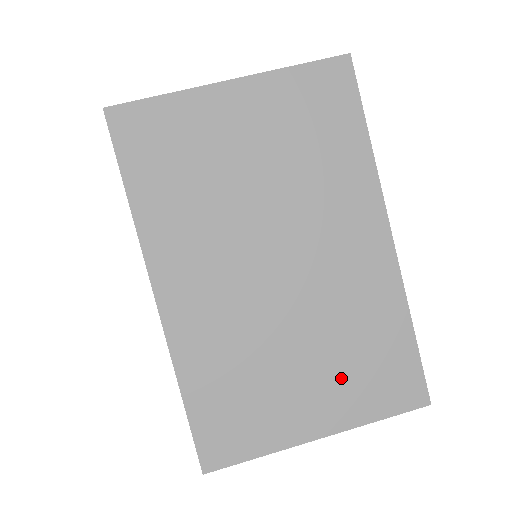
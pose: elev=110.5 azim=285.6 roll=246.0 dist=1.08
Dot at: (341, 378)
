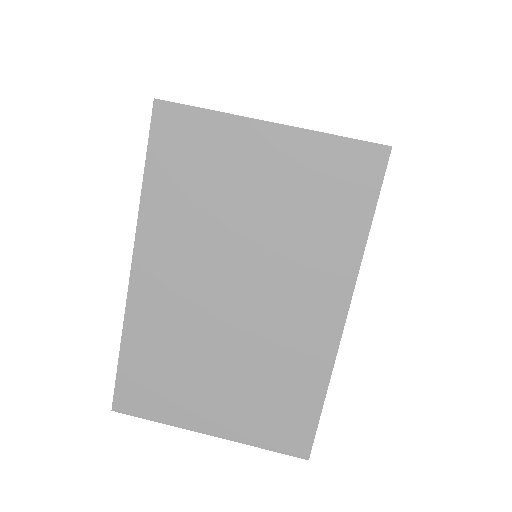
Dot at: (246, 402)
